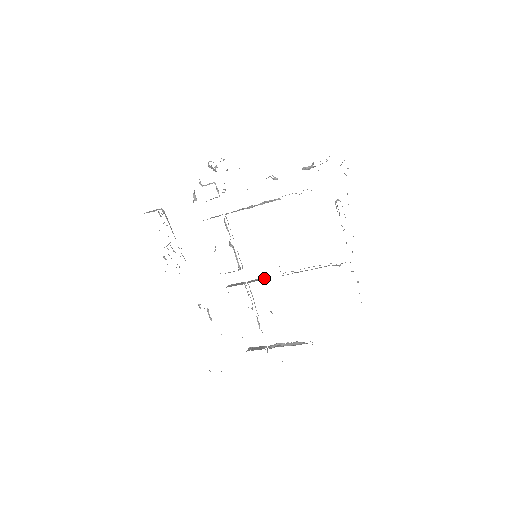
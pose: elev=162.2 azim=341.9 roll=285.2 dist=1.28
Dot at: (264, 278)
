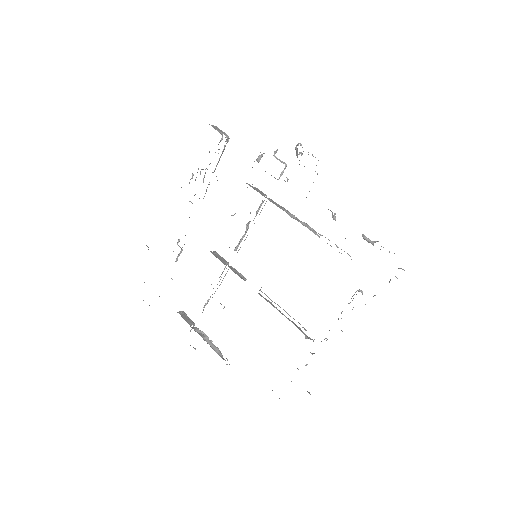
Dot at: (244, 278)
